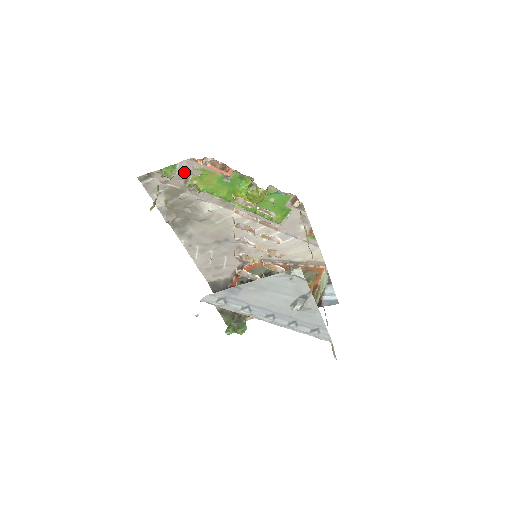
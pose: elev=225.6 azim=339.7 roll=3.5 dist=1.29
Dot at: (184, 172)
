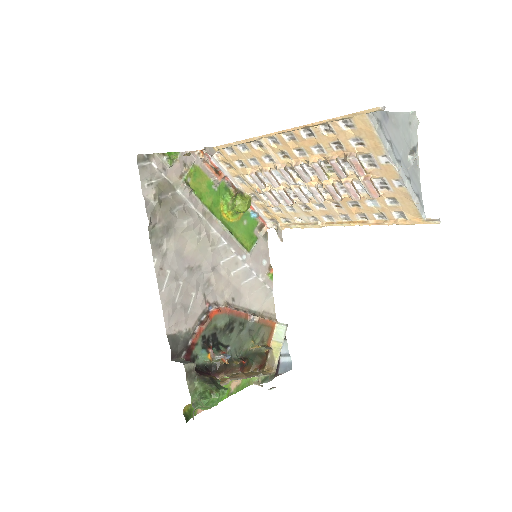
Dot at: (183, 164)
